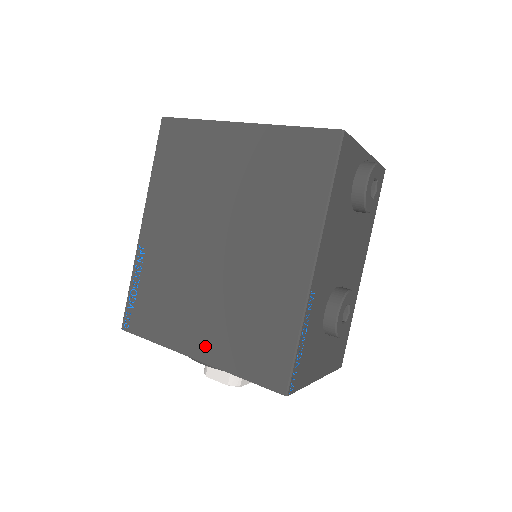
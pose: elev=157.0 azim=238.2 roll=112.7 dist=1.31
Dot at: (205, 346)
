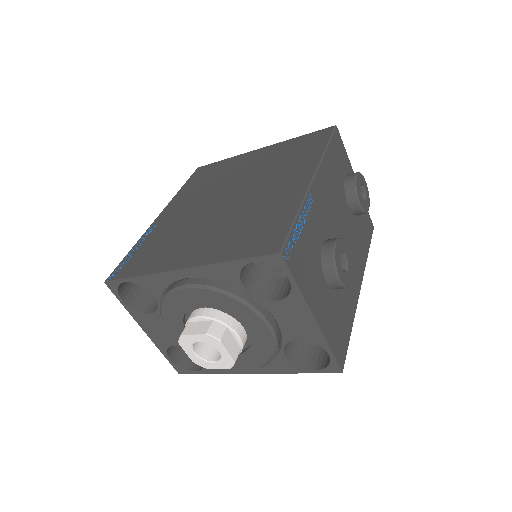
Dot at: (196, 256)
